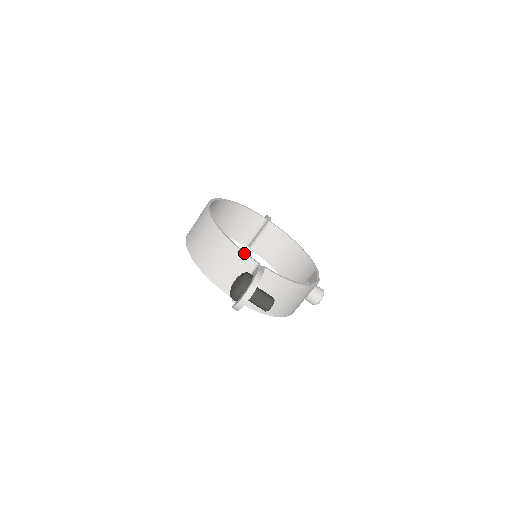
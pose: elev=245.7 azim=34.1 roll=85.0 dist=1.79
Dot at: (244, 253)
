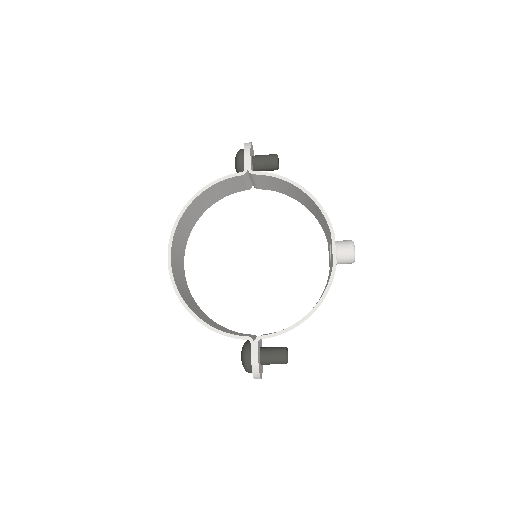
Dot at: occluded
